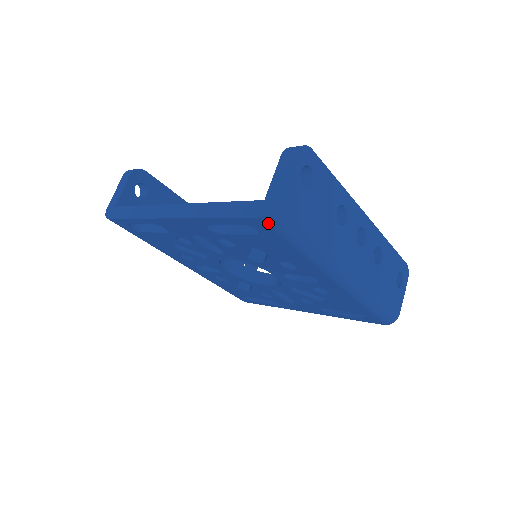
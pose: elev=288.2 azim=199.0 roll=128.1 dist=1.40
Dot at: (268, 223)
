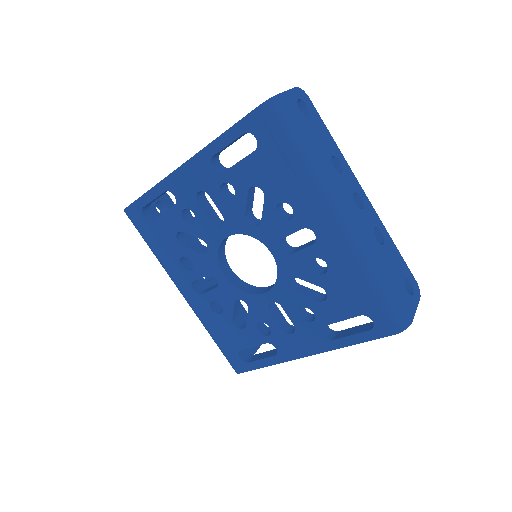
Dot at: (265, 115)
